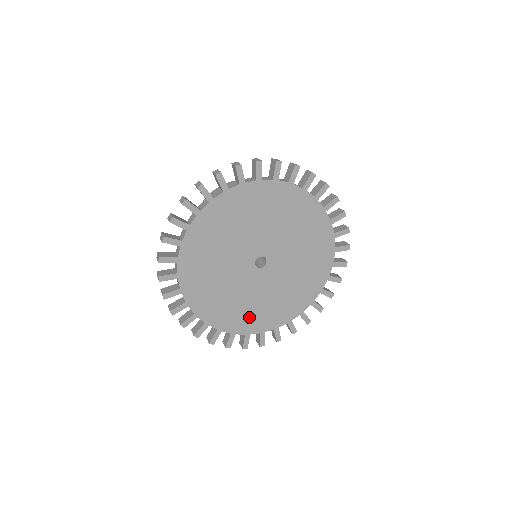
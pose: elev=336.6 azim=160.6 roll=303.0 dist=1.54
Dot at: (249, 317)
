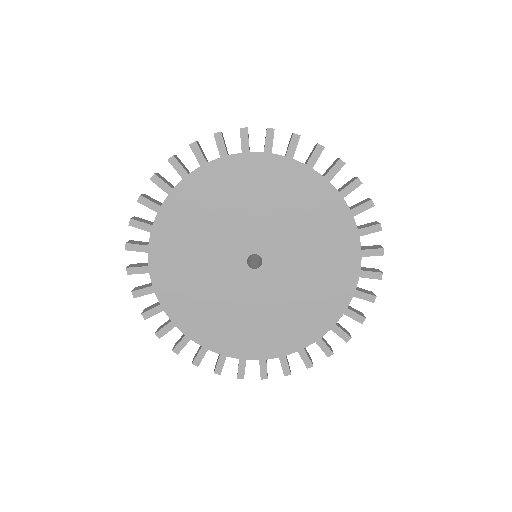
Dot at: (184, 294)
